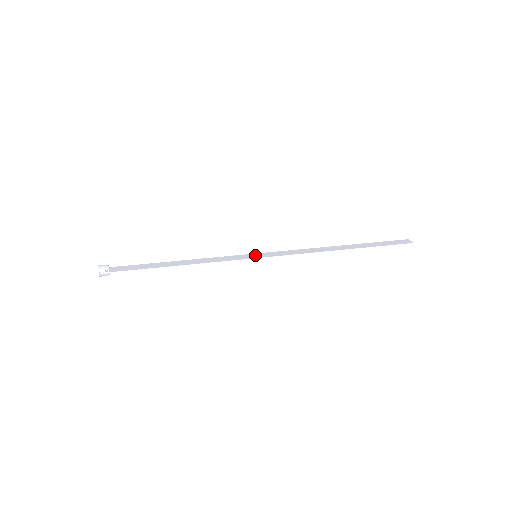
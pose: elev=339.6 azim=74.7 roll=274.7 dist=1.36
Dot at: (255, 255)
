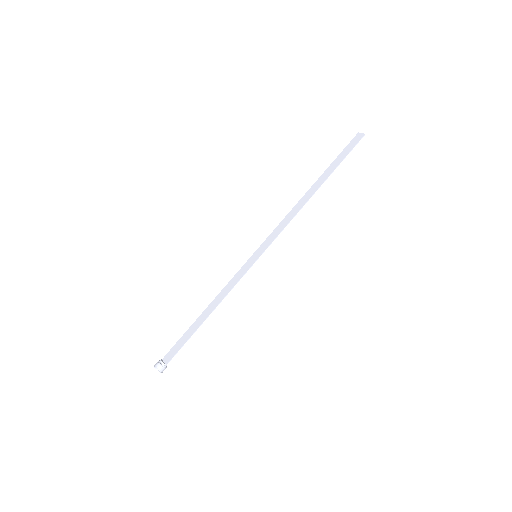
Dot at: (255, 256)
